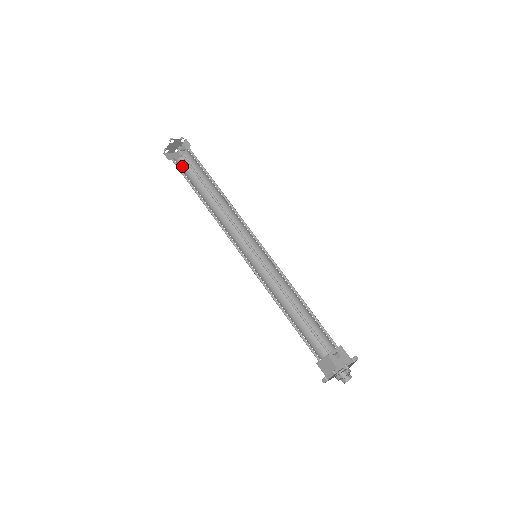
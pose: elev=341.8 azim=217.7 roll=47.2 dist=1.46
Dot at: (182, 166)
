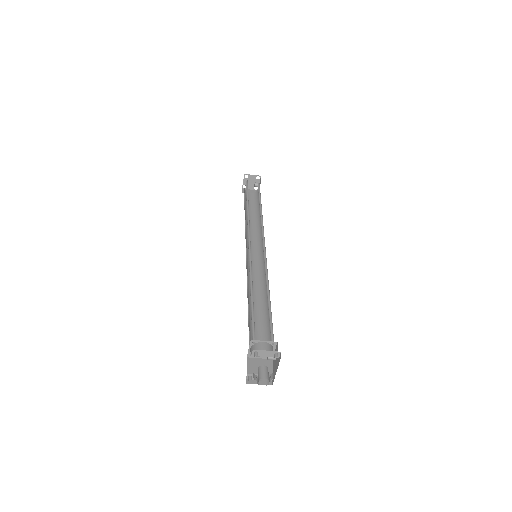
Dot at: (251, 197)
